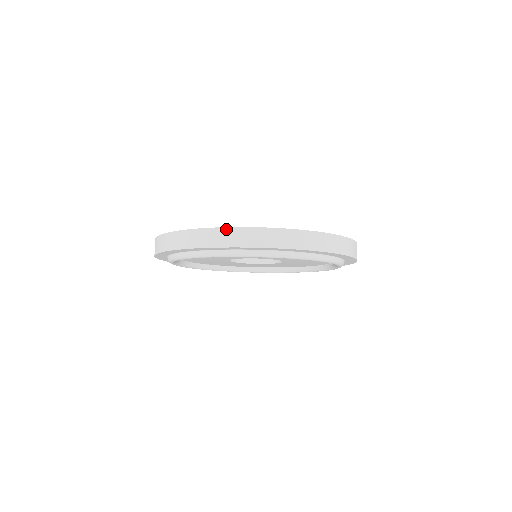
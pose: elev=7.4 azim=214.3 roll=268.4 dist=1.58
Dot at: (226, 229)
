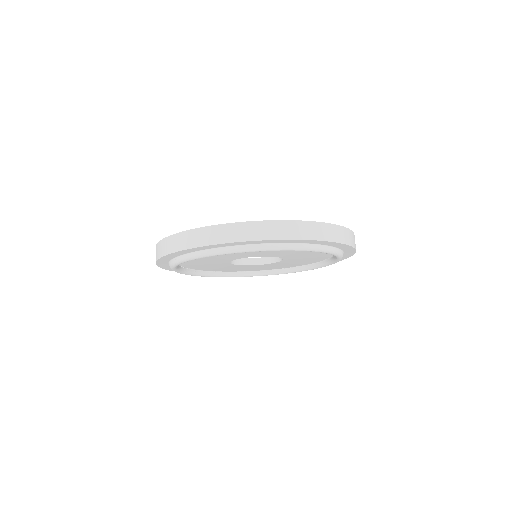
Dot at: (174, 236)
